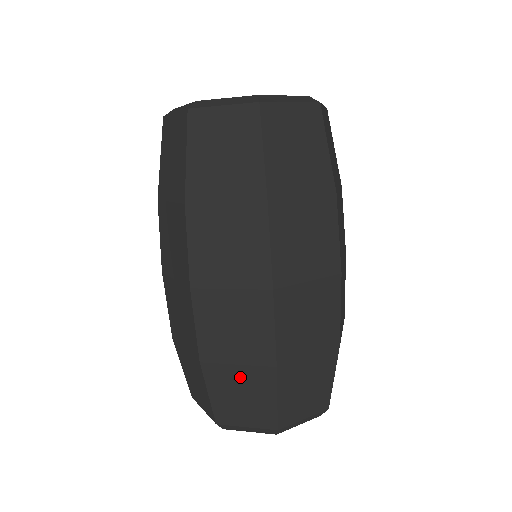
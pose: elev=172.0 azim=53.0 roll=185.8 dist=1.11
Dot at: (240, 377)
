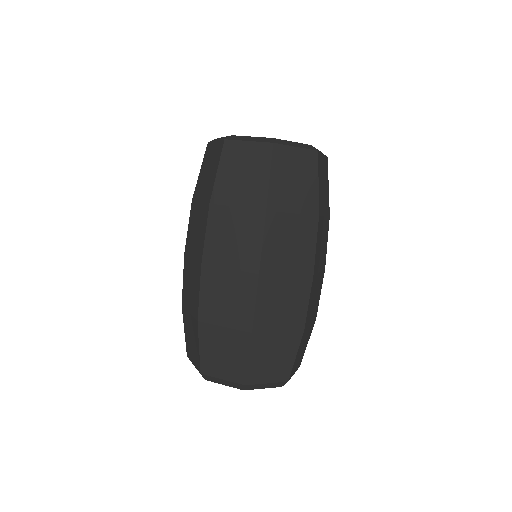
Dot at: (224, 337)
